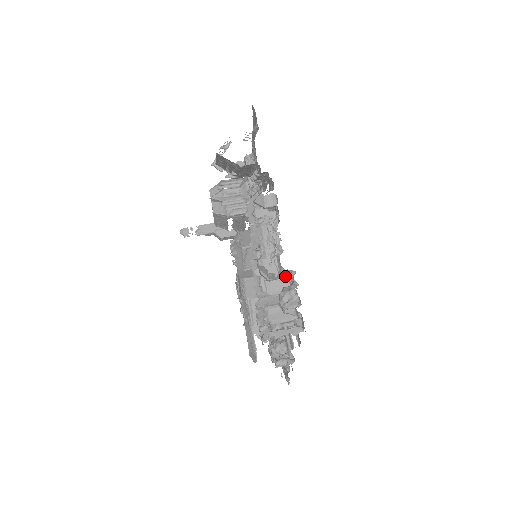
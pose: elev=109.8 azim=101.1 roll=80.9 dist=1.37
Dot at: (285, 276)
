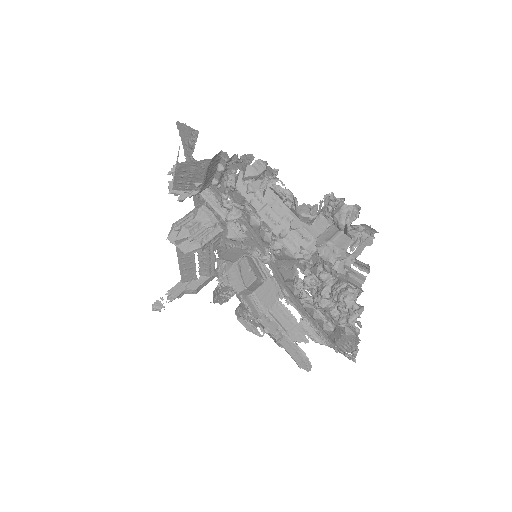
Dot at: (324, 206)
